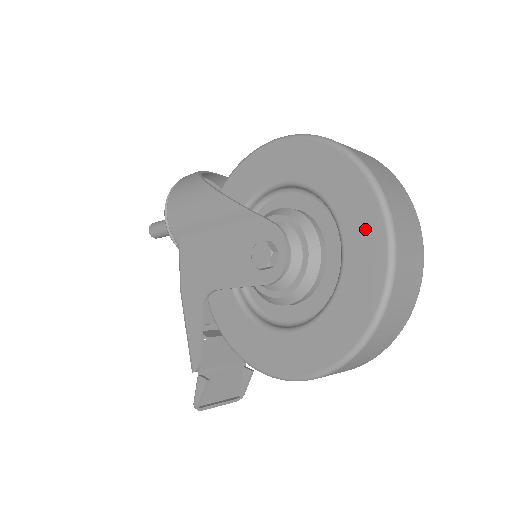
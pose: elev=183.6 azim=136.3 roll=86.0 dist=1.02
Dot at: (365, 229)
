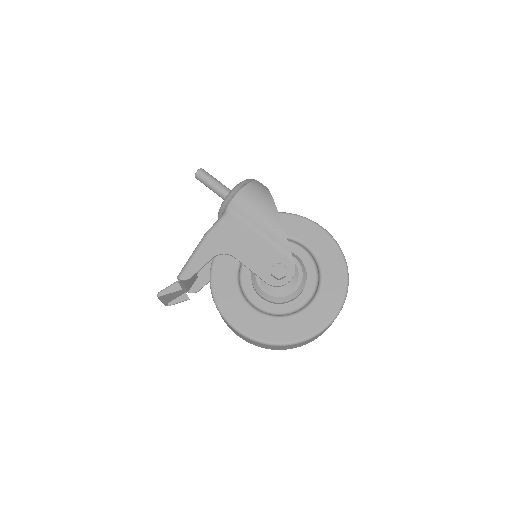
Dot at: (328, 305)
